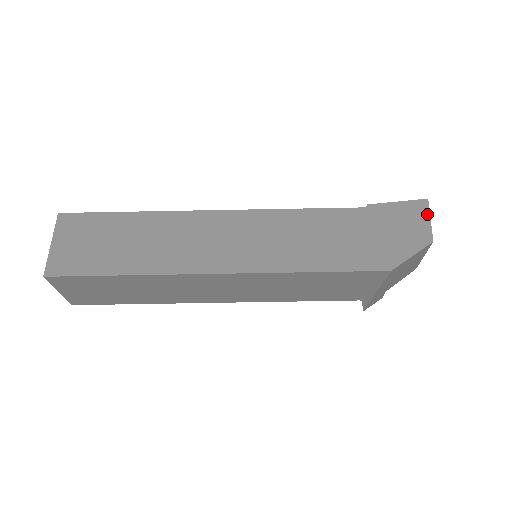
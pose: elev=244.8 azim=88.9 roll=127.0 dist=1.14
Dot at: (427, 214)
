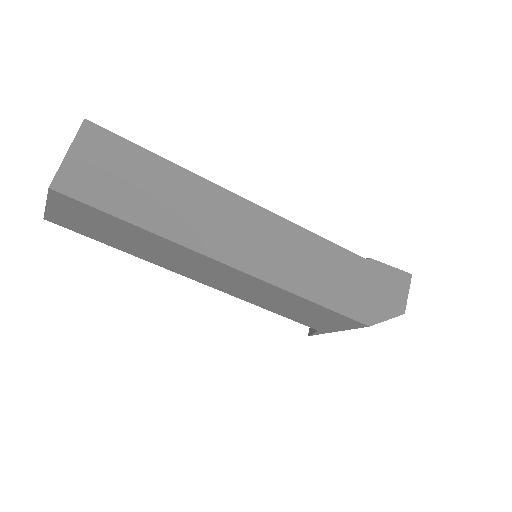
Dot at: (408, 288)
